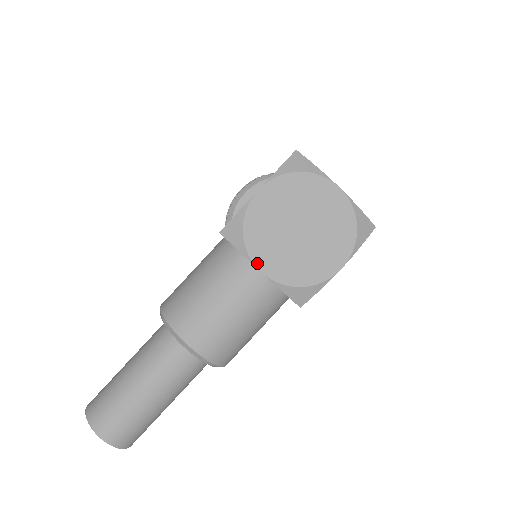
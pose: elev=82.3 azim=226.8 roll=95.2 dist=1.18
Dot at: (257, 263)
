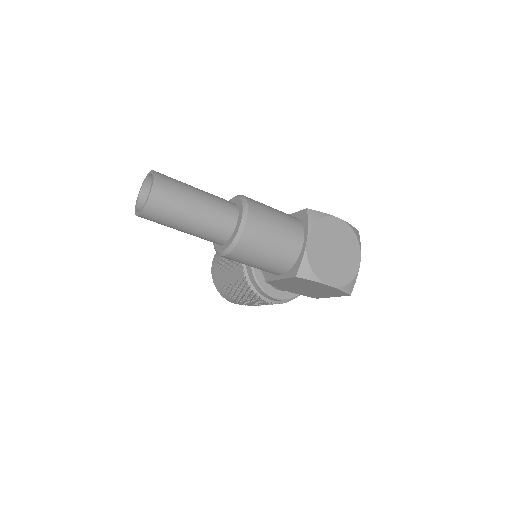
Dot at: (310, 235)
